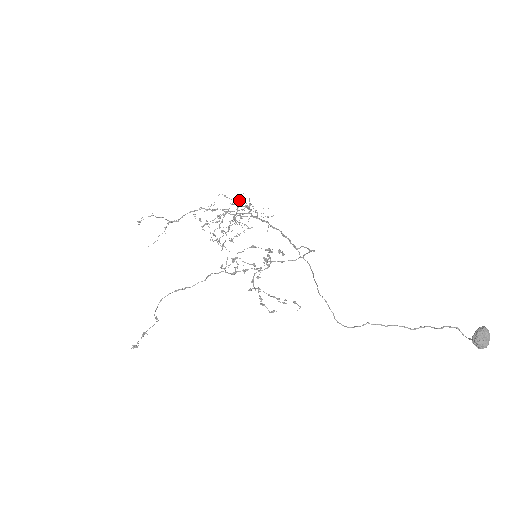
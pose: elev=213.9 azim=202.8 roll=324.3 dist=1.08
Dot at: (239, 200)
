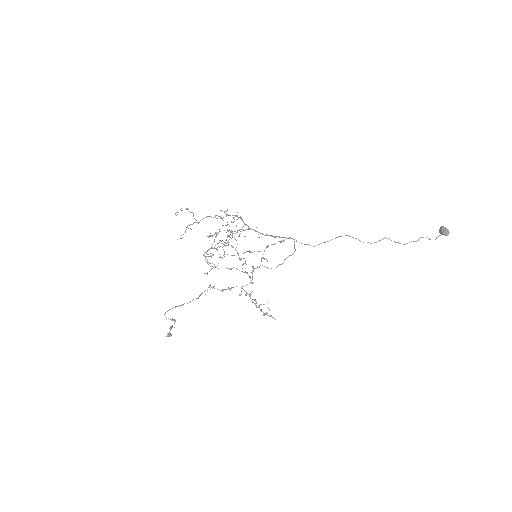
Dot at: occluded
